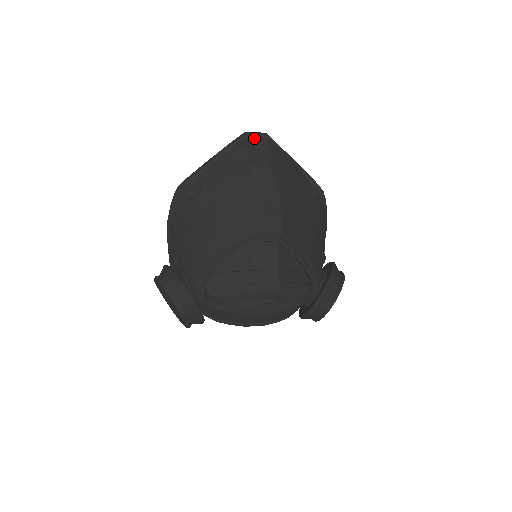
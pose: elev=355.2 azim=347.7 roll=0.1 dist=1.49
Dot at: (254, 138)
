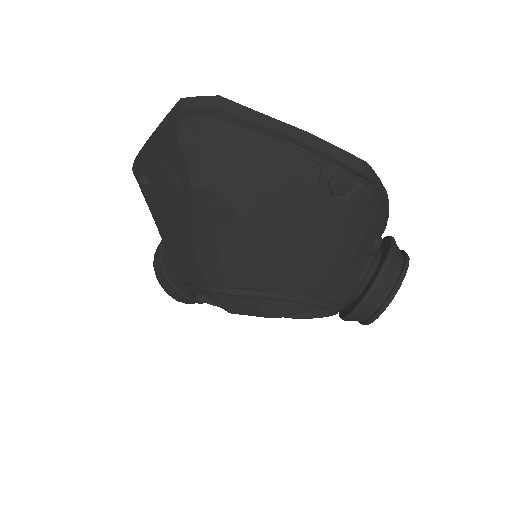
Dot at: (193, 119)
